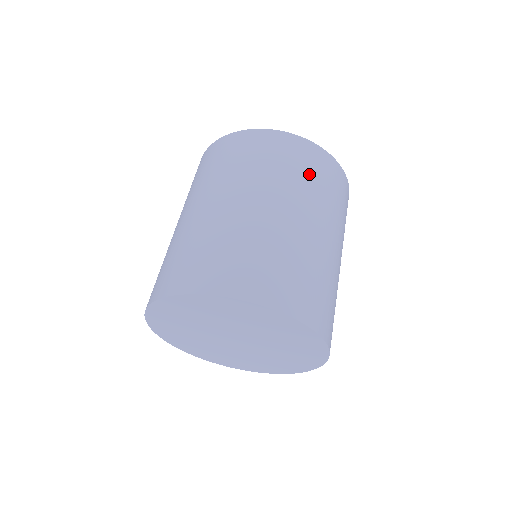
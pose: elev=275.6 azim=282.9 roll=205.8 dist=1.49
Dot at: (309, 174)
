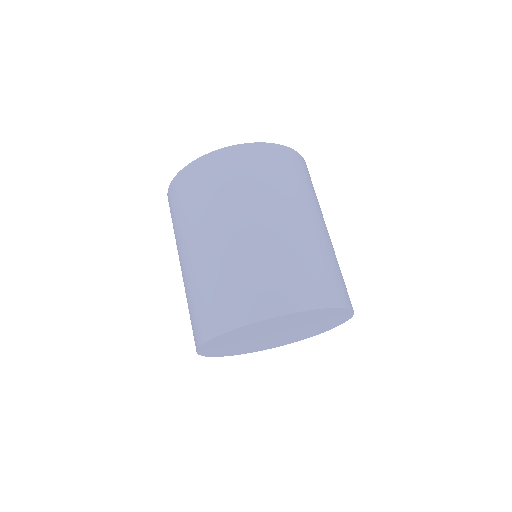
Dot at: (222, 185)
